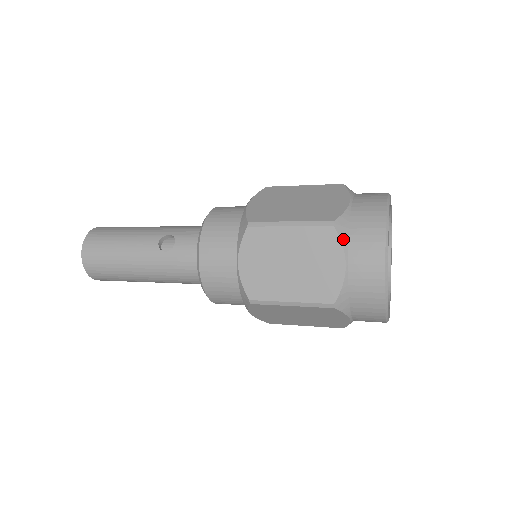
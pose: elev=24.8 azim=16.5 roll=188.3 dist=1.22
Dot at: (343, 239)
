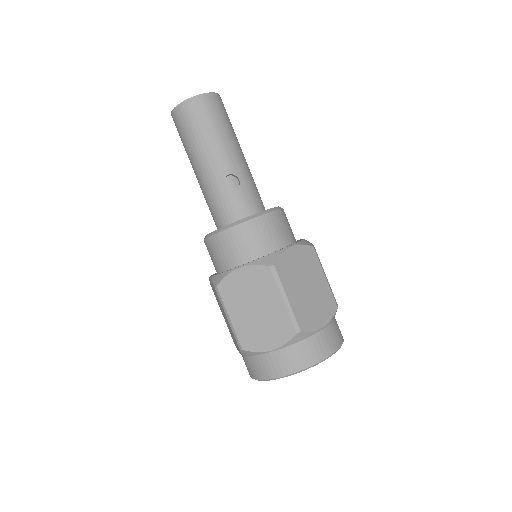
Dot at: (290, 342)
